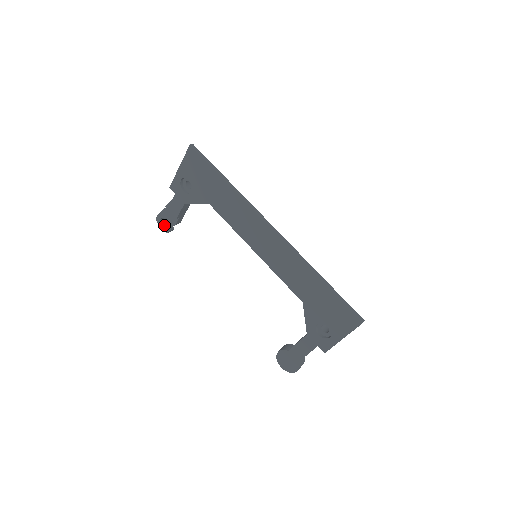
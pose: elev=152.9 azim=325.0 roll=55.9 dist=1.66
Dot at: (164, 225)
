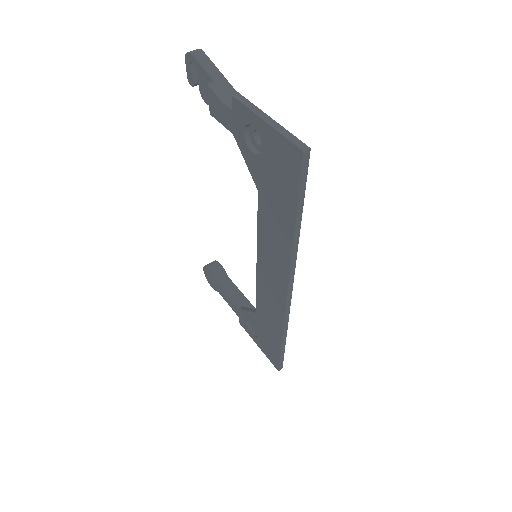
Dot at: (192, 74)
